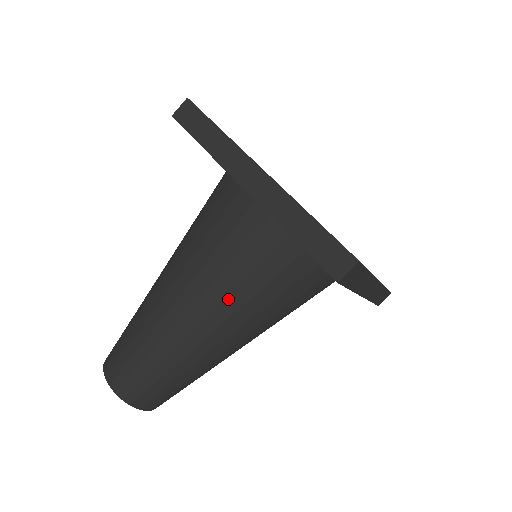
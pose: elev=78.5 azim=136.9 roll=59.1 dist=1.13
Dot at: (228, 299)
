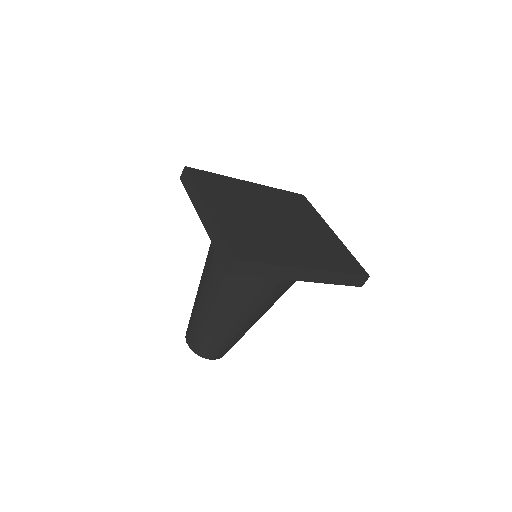
Dot at: (223, 286)
